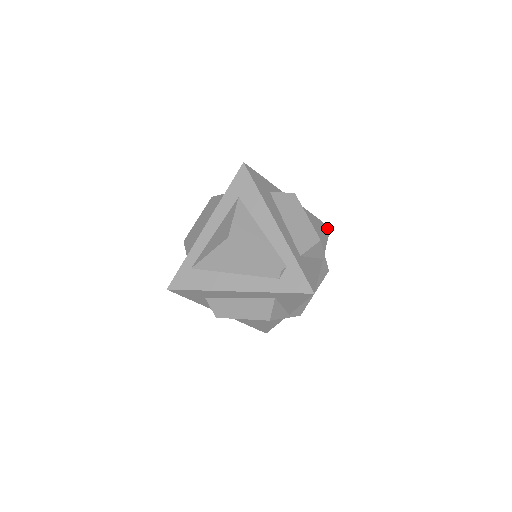
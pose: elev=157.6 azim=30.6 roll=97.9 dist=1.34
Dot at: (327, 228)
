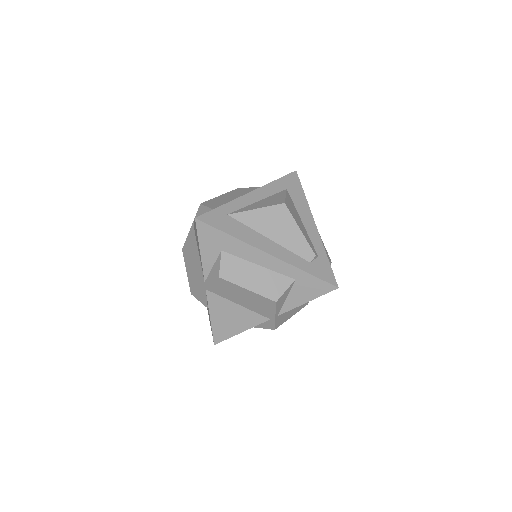
Dot at: occluded
